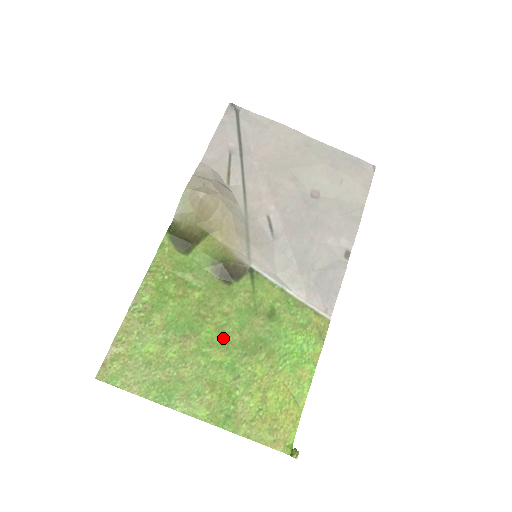
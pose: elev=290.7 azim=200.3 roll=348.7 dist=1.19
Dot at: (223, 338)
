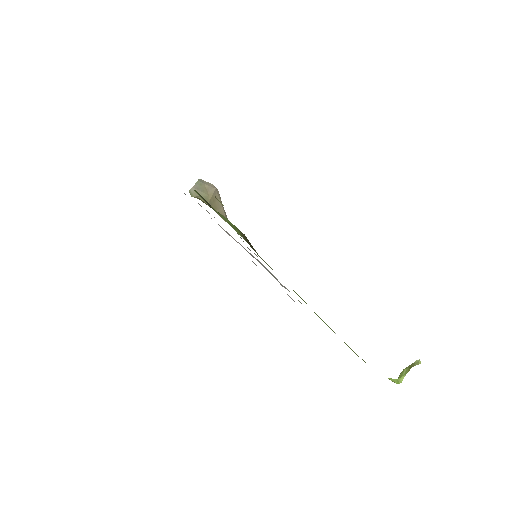
Dot at: occluded
